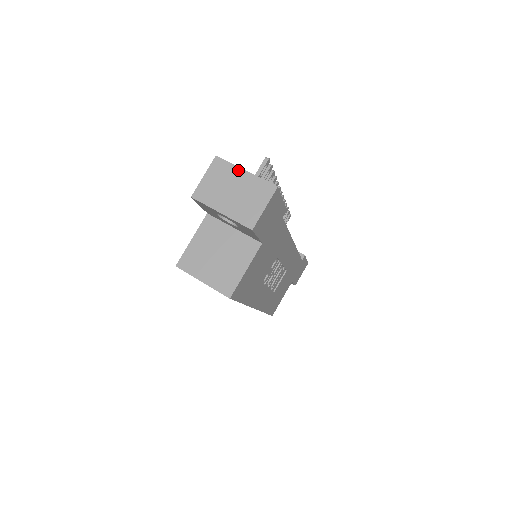
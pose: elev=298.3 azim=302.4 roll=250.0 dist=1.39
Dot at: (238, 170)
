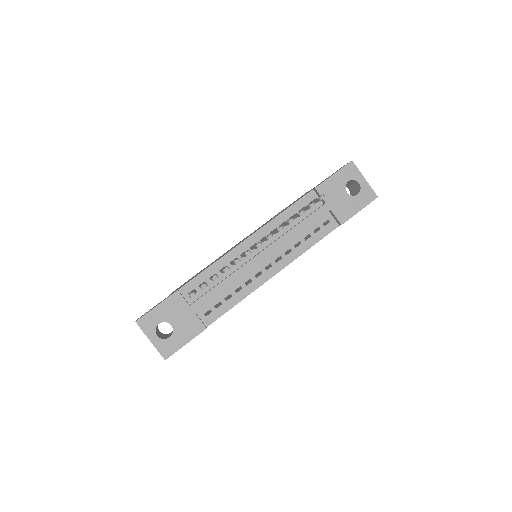
Dot at: (147, 337)
